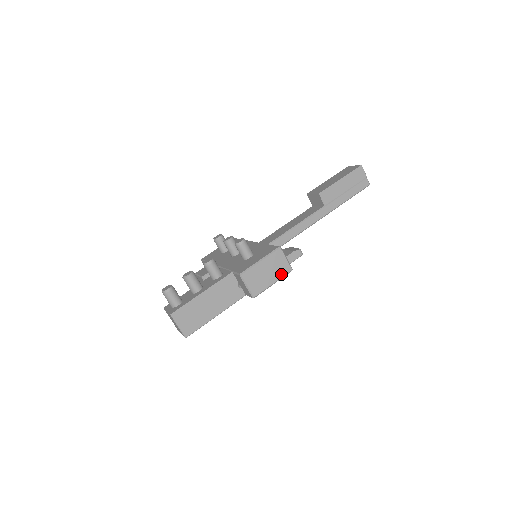
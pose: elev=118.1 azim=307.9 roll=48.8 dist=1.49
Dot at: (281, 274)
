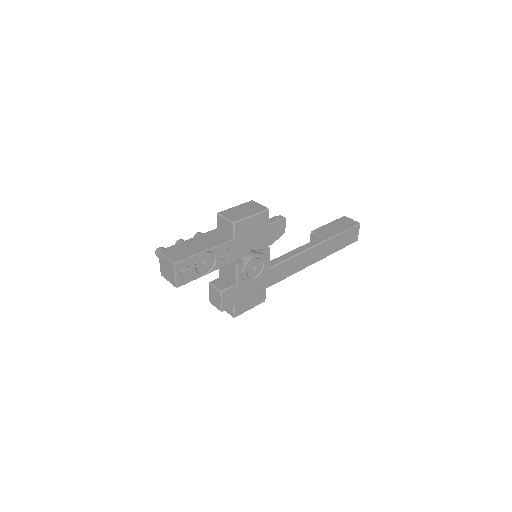
Dot at: (258, 211)
